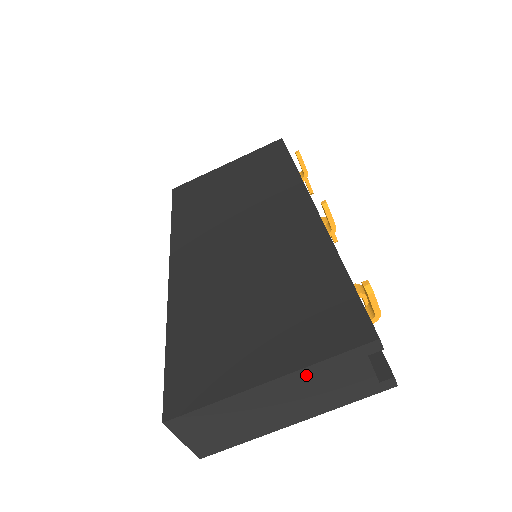
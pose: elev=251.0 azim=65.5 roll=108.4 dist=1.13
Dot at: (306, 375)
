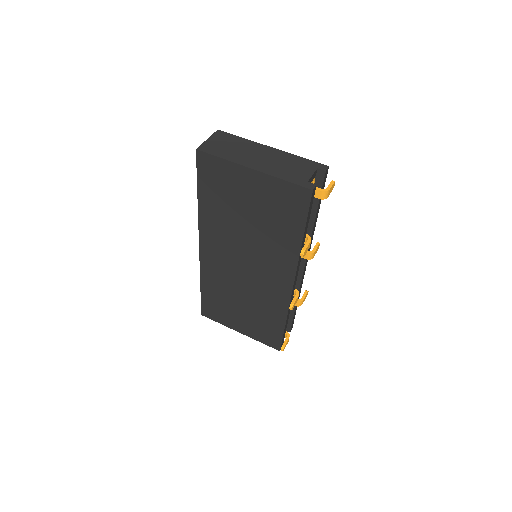
Dot at: (287, 156)
